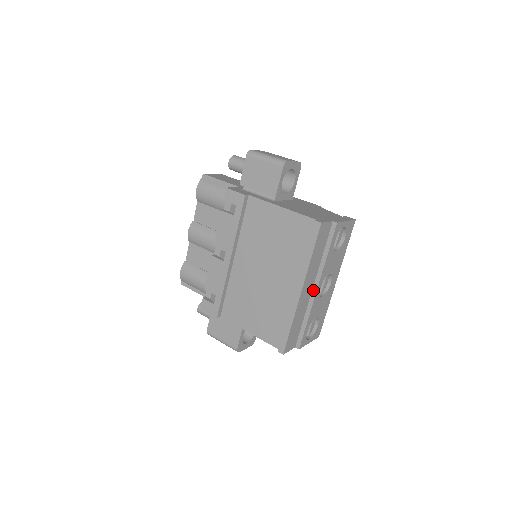
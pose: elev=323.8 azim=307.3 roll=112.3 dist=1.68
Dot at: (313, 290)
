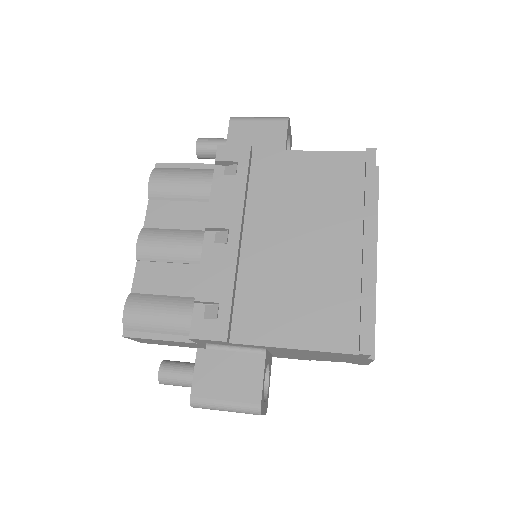
Dot at: occluded
